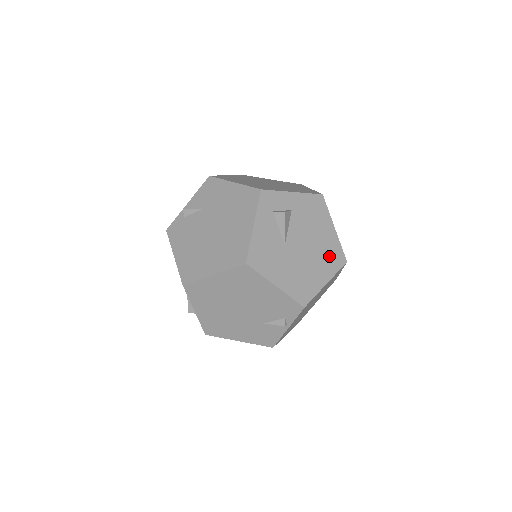
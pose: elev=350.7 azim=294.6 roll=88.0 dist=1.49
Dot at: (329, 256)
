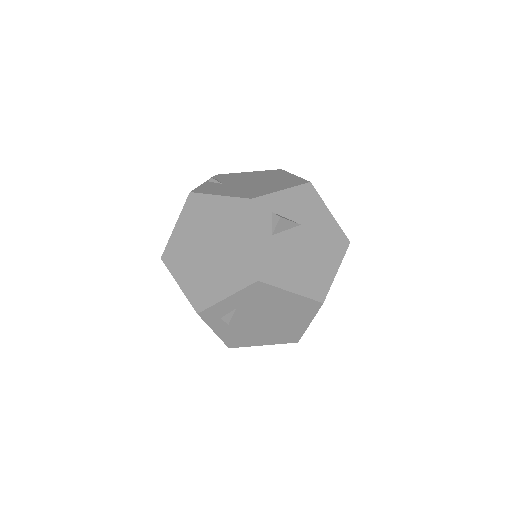
Dot at: (300, 310)
